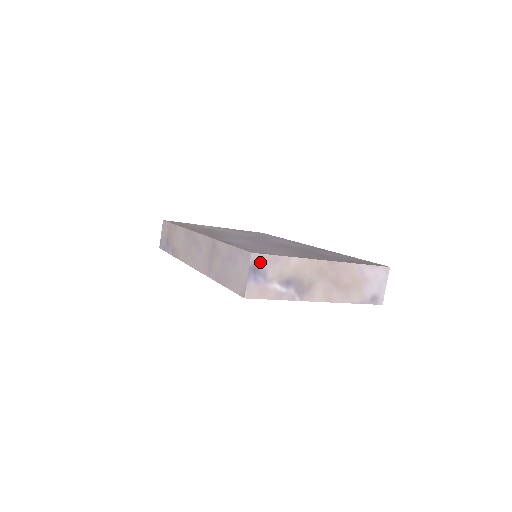
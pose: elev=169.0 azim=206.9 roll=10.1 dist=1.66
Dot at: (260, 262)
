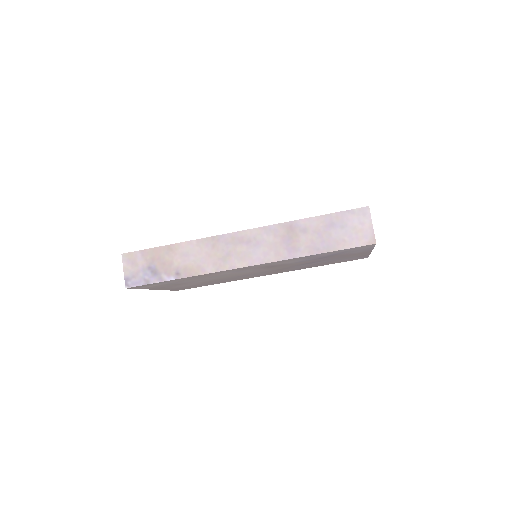
Dot at: occluded
